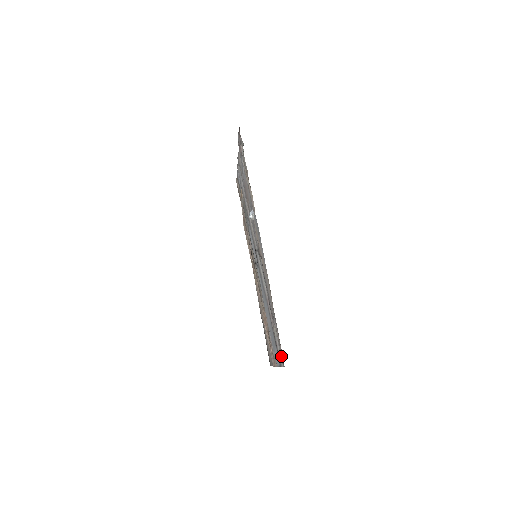
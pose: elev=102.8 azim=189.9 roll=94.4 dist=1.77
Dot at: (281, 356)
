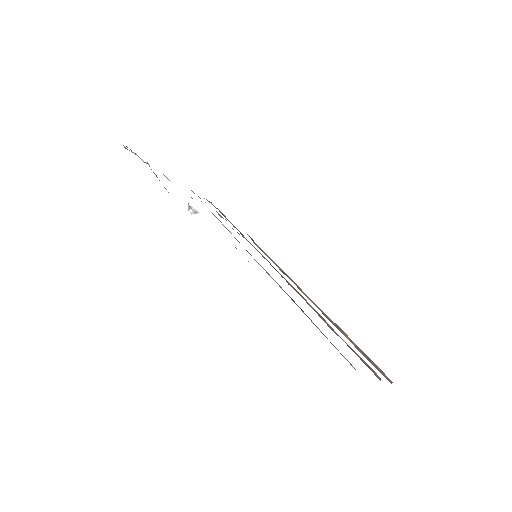
Dot at: occluded
